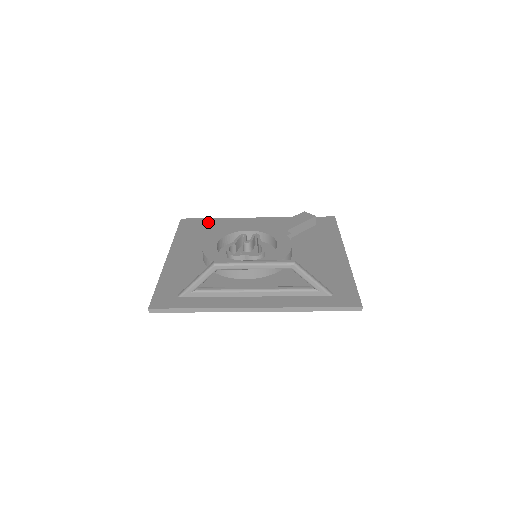
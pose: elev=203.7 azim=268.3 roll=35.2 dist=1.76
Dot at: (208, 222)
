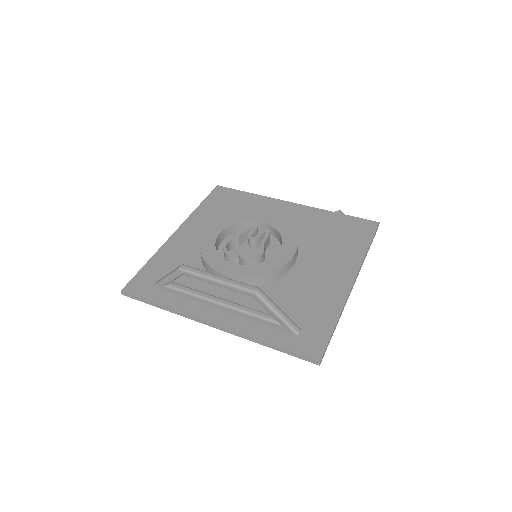
Dot at: (239, 196)
